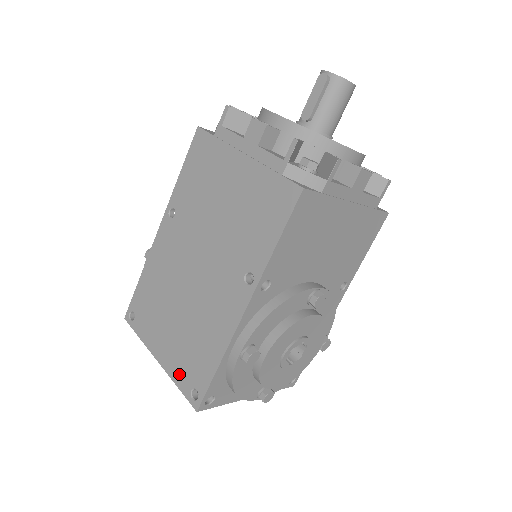
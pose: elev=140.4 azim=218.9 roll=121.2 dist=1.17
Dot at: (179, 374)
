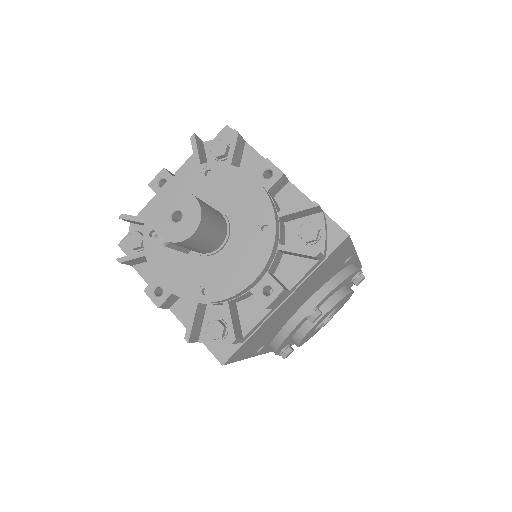
Dot at: occluded
